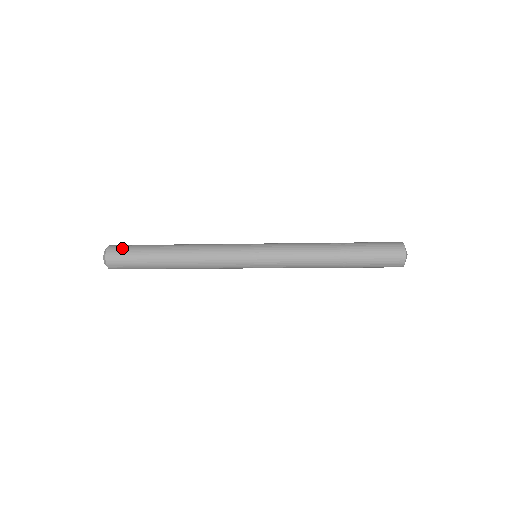
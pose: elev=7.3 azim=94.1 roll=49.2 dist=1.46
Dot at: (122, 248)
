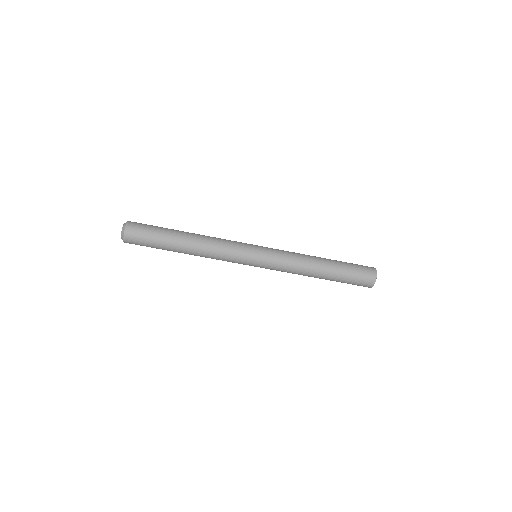
Dot at: occluded
